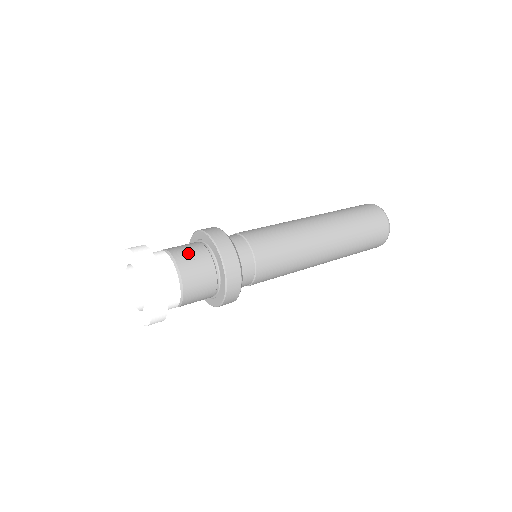
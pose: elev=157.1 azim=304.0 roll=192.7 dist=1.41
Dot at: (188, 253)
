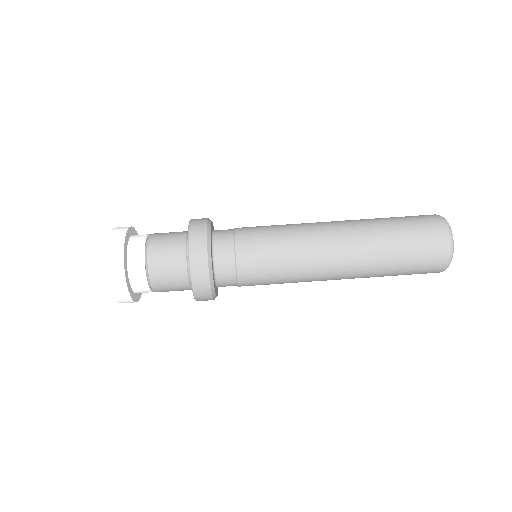
Dot at: (164, 263)
